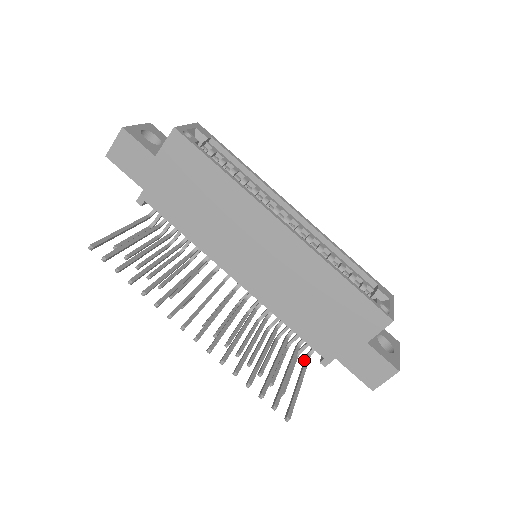
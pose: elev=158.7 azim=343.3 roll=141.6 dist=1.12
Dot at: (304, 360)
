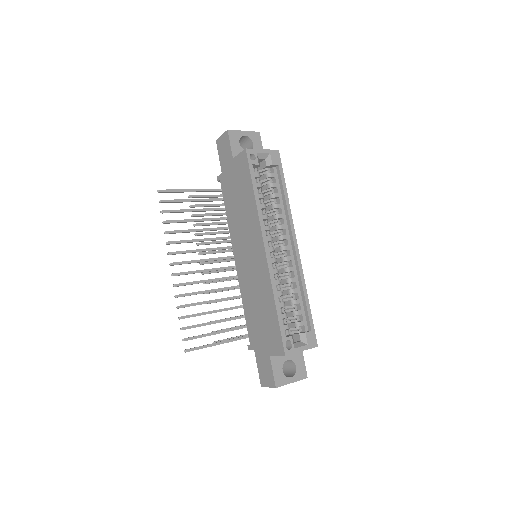
Dot at: occluded
